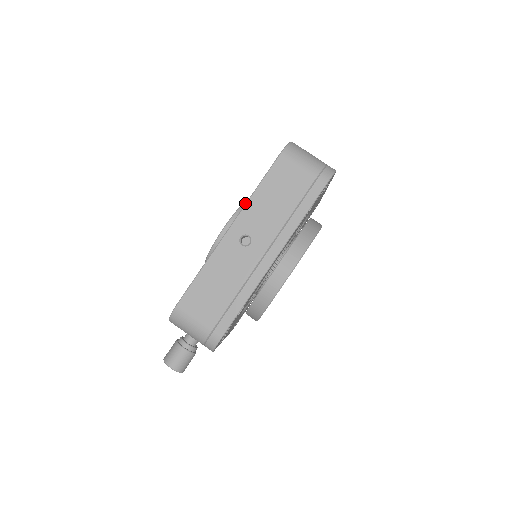
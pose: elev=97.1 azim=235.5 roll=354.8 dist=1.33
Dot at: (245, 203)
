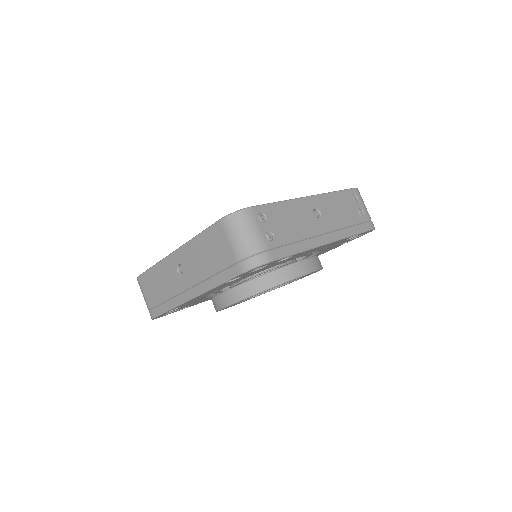
Dot at: occluded
